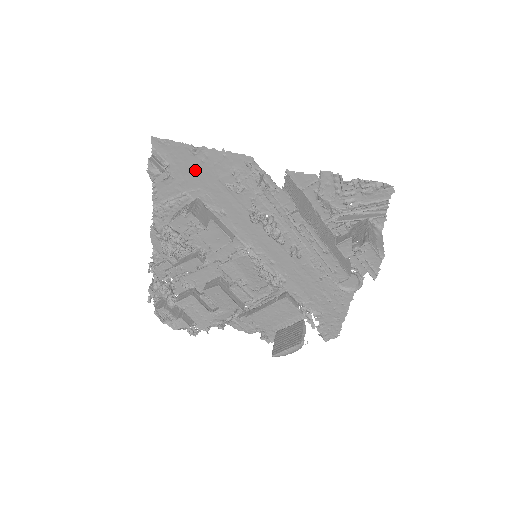
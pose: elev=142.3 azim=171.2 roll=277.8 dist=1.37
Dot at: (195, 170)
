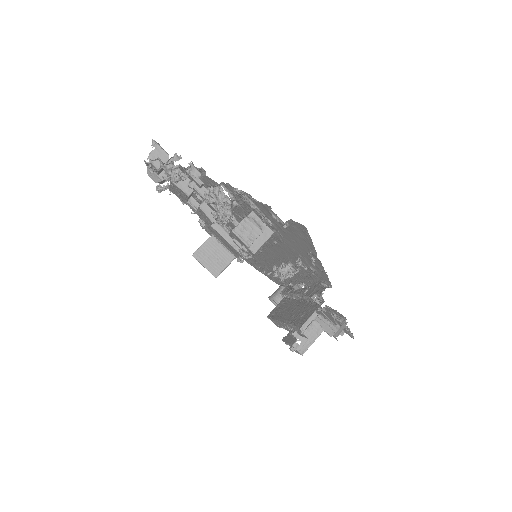
Dot at: (297, 243)
